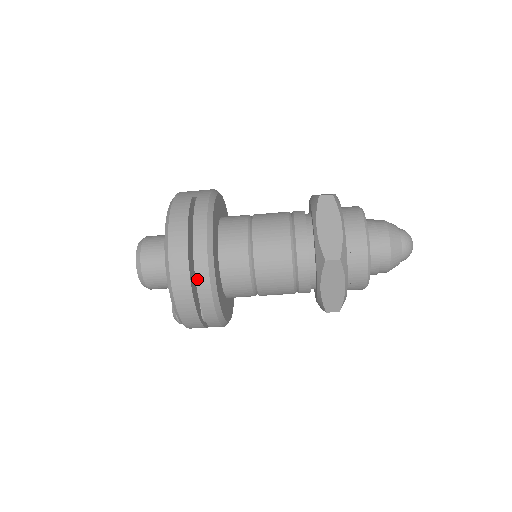
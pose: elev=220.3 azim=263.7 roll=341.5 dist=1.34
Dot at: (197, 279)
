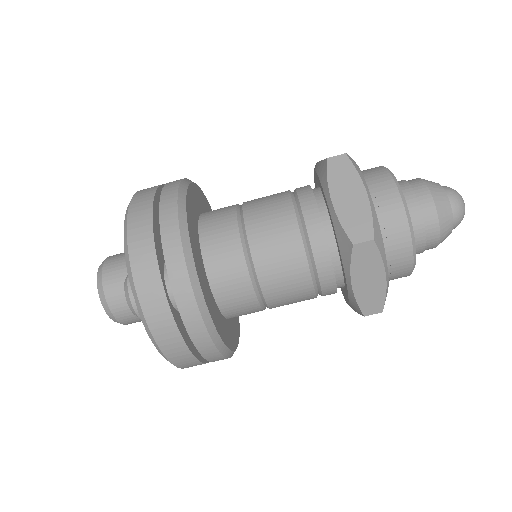
Dot at: (162, 201)
